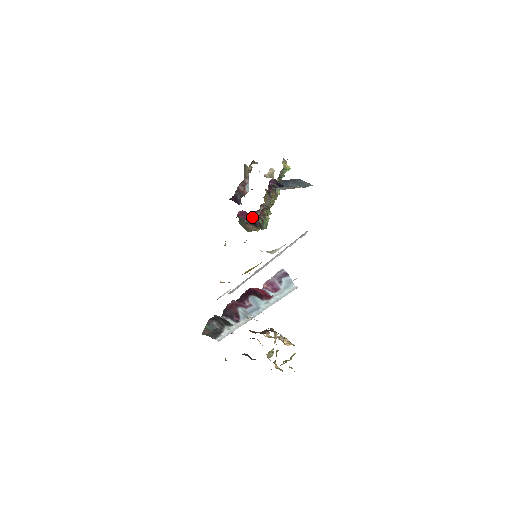
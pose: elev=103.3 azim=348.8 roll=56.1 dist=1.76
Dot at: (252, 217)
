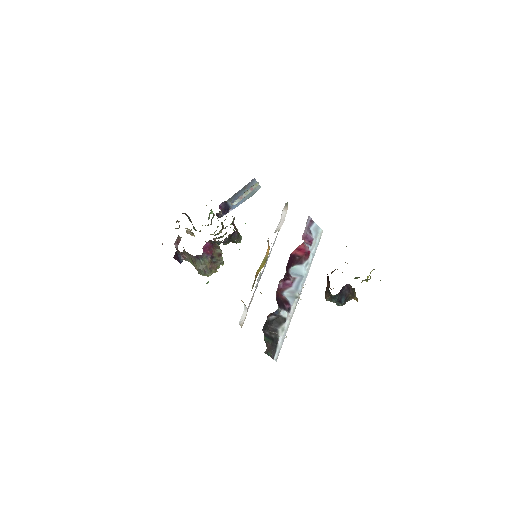
Dot at: (214, 250)
